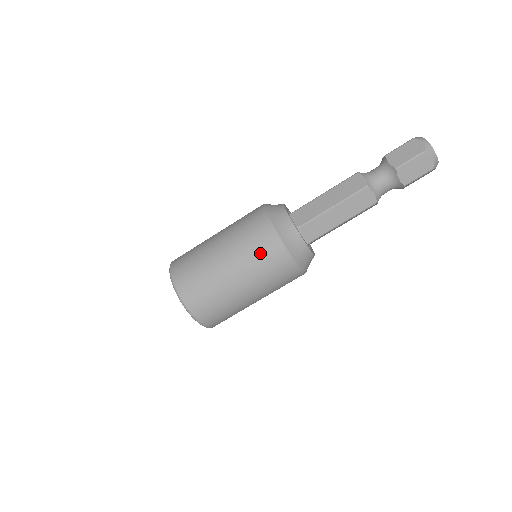
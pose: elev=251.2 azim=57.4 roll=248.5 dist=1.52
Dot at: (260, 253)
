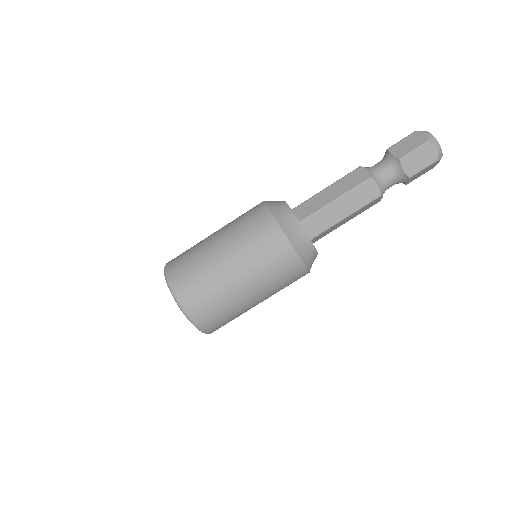
Dot at: (244, 216)
